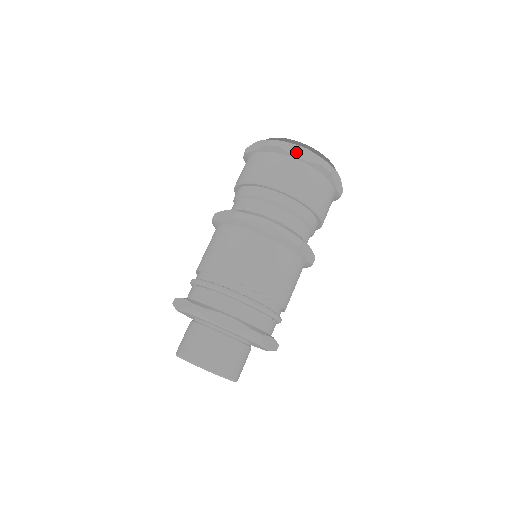
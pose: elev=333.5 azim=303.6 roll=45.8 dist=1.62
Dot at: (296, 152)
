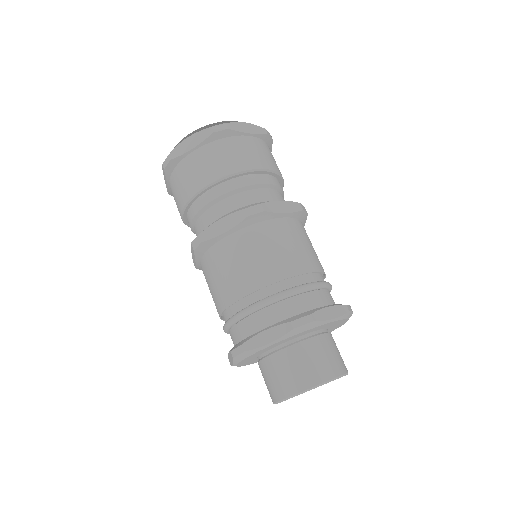
Dot at: (243, 129)
